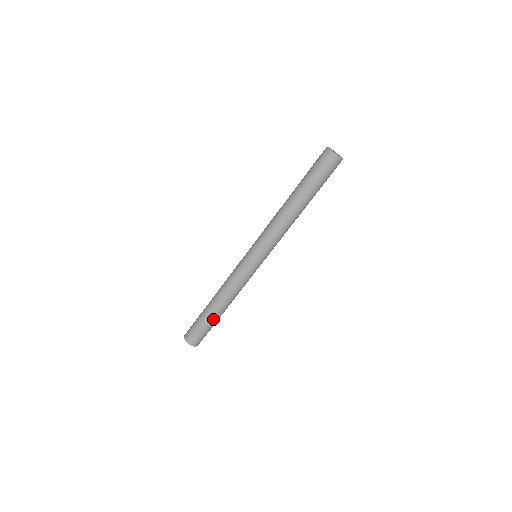
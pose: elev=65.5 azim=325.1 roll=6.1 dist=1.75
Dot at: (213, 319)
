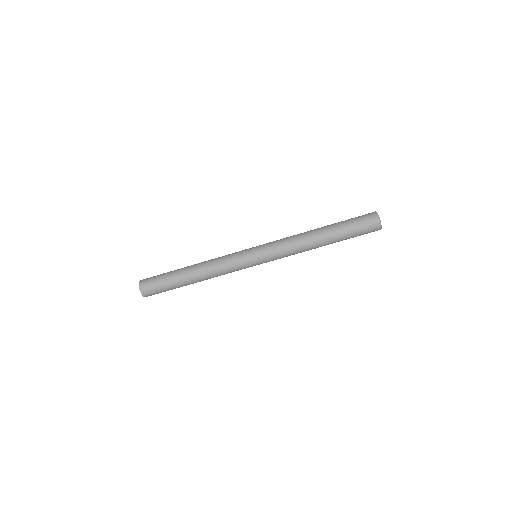
Dot at: (182, 286)
